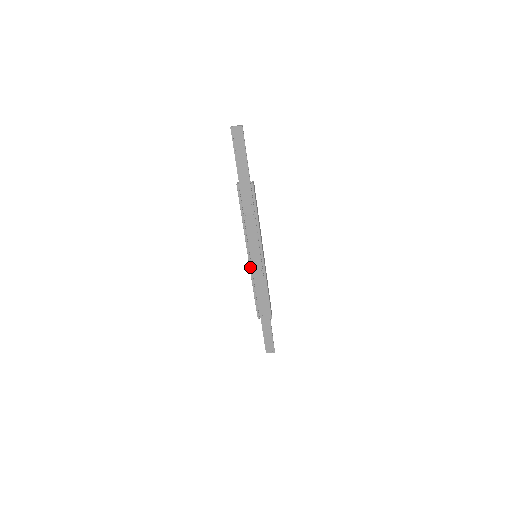
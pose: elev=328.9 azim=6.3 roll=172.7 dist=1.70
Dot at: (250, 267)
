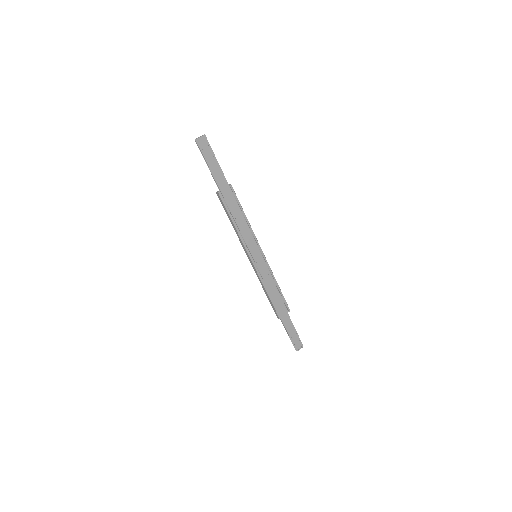
Dot at: (256, 269)
